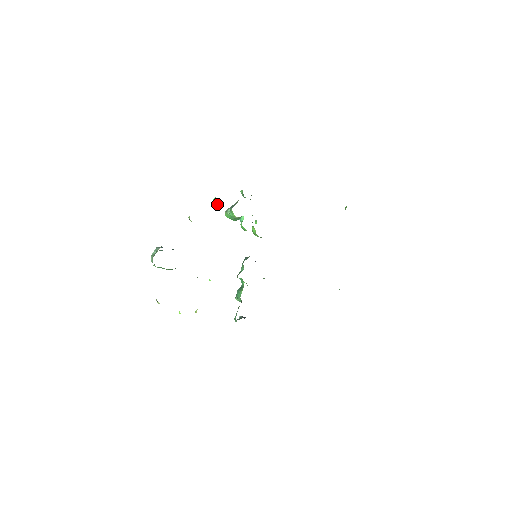
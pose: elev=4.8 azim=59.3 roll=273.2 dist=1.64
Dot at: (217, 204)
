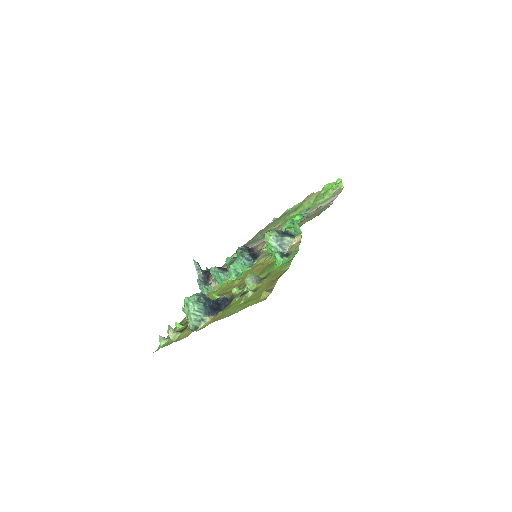
Dot at: (276, 262)
